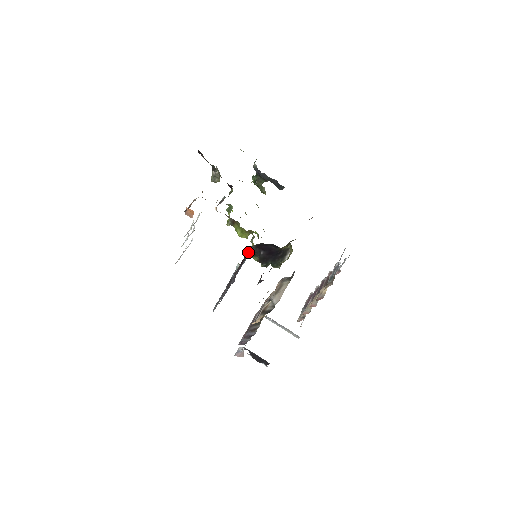
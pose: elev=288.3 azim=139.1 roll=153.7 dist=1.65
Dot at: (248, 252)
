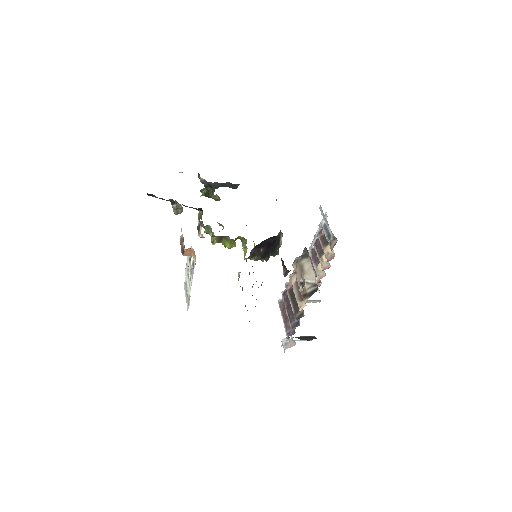
Dot at: occluded
